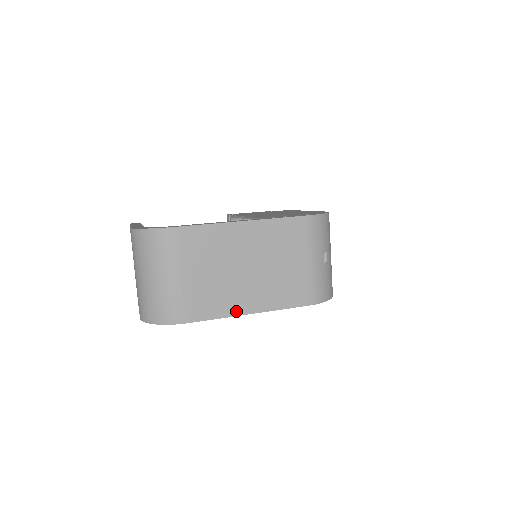
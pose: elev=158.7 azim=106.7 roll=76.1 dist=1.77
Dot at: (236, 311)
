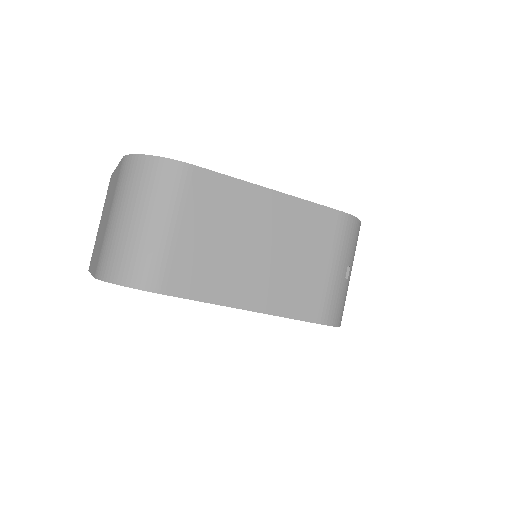
Dot at: (229, 300)
